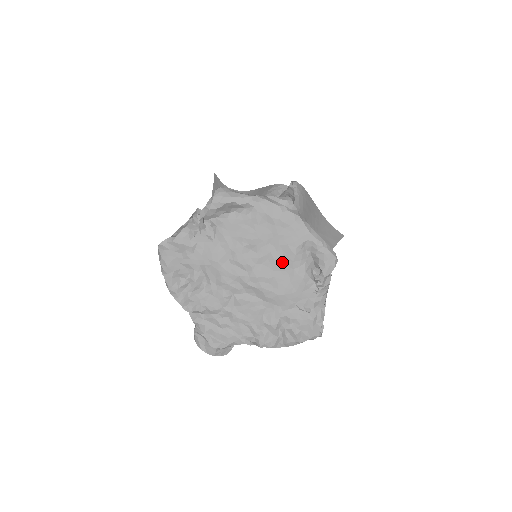
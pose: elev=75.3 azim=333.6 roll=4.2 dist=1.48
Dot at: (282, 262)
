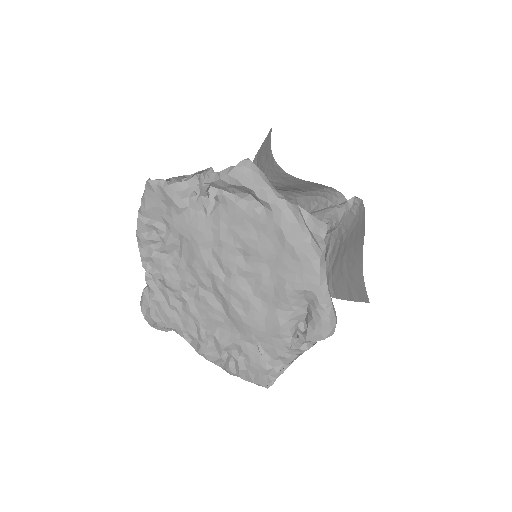
Dot at: (268, 292)
